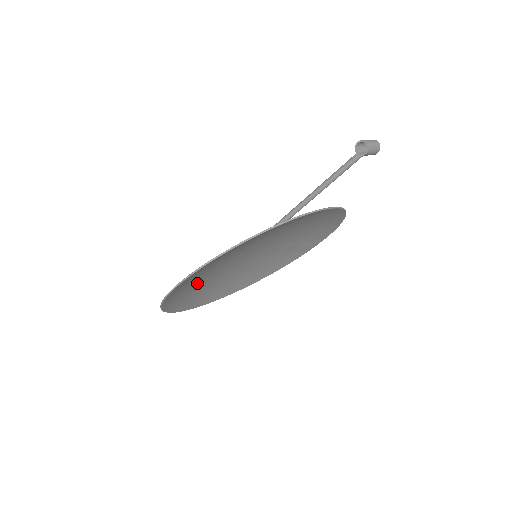
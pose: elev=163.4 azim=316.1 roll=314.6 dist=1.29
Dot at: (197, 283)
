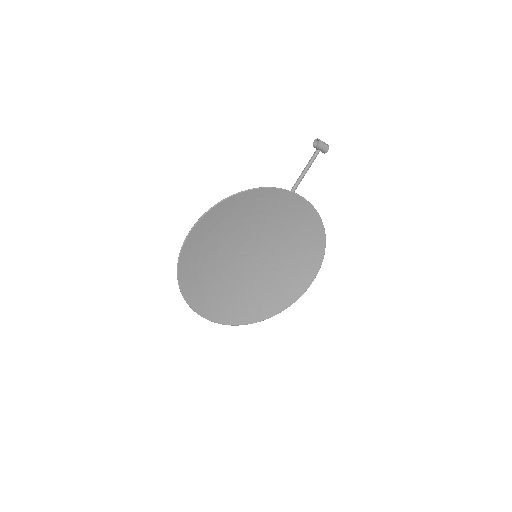
Dot at: (208, 267)
